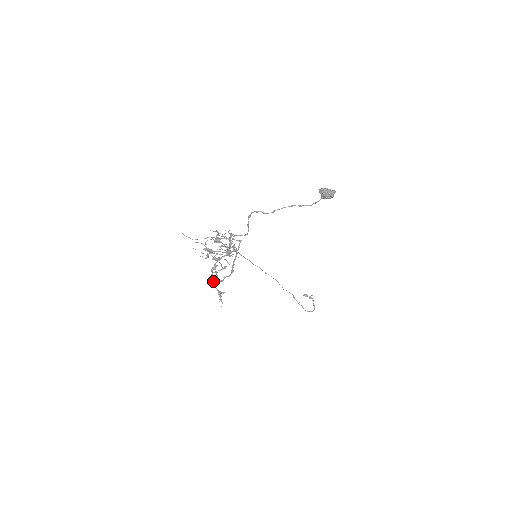
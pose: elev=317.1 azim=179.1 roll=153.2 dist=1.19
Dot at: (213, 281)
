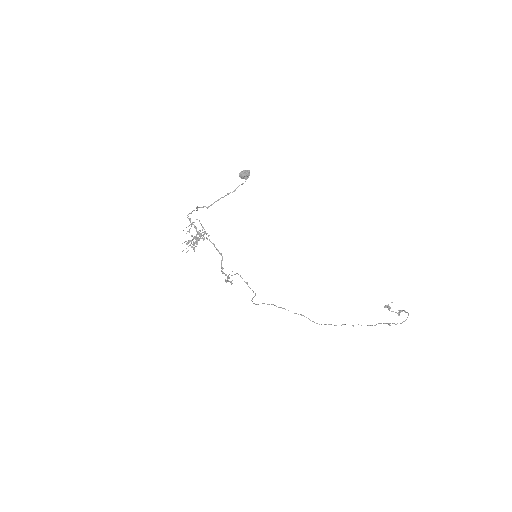
Dot at: (226, 281)
